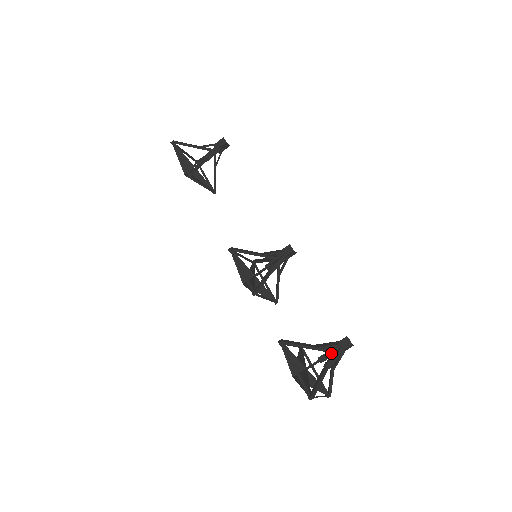
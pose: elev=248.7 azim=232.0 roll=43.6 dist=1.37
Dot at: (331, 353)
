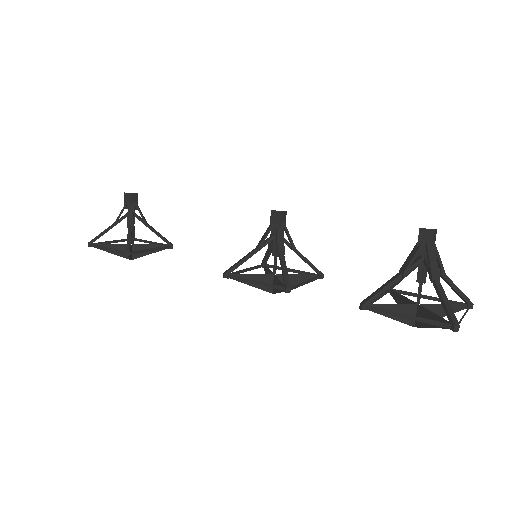
Dot at: (423, 262)
